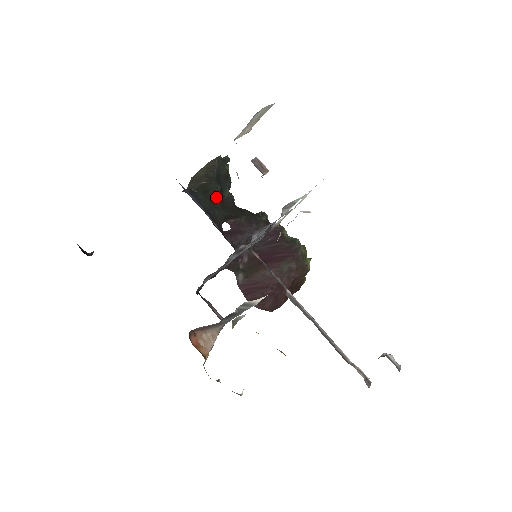
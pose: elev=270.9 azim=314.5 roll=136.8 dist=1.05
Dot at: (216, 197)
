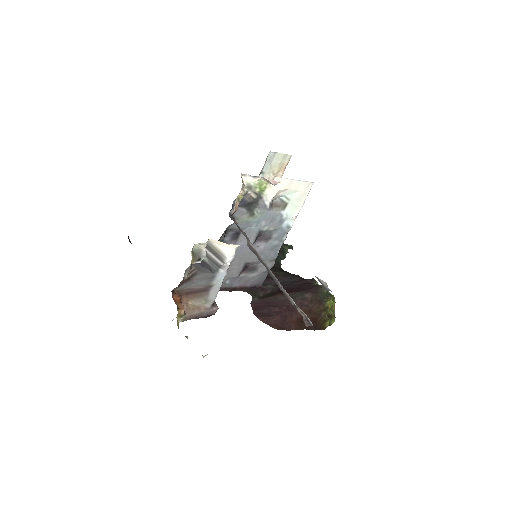
Dot at: occluded
